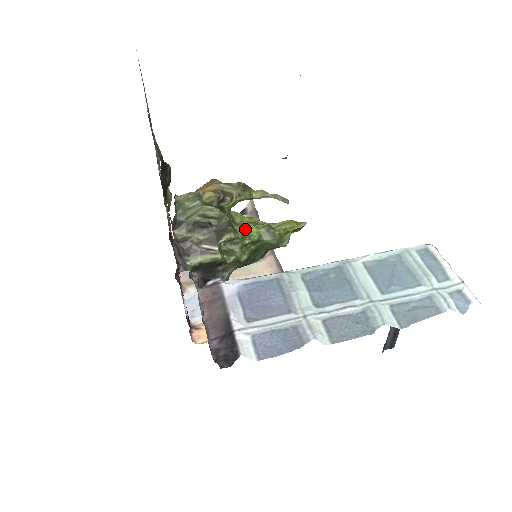
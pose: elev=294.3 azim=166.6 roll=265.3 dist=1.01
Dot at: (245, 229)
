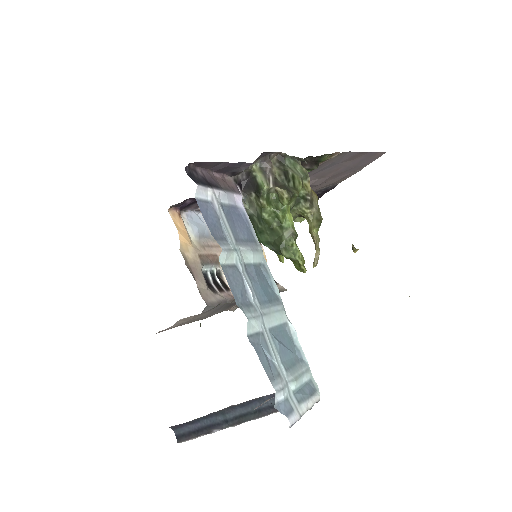
Dot at: (290, 214)
